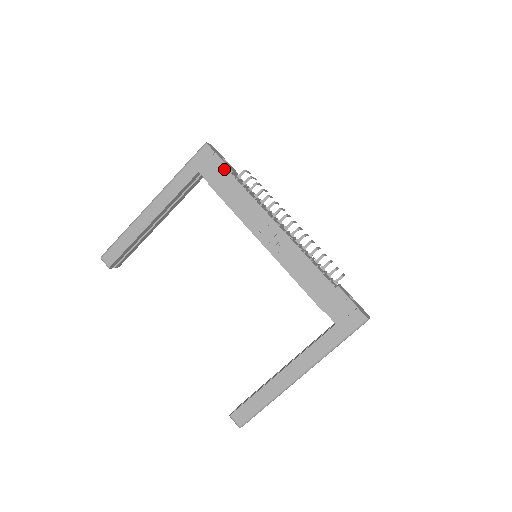
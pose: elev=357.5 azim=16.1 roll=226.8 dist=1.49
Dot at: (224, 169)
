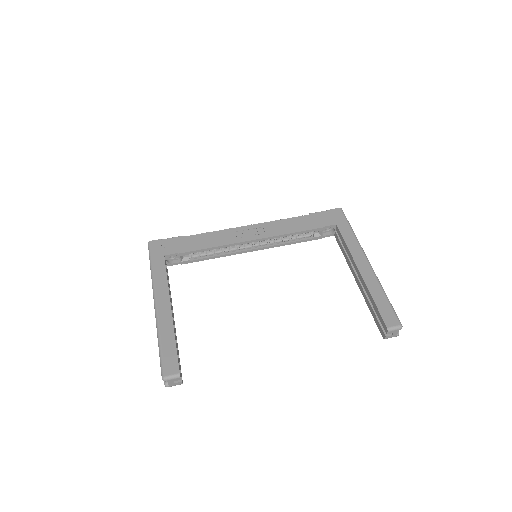
Dot at: (178, 239)
